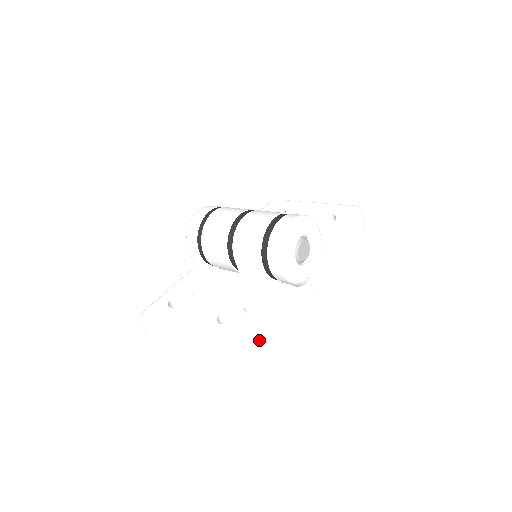
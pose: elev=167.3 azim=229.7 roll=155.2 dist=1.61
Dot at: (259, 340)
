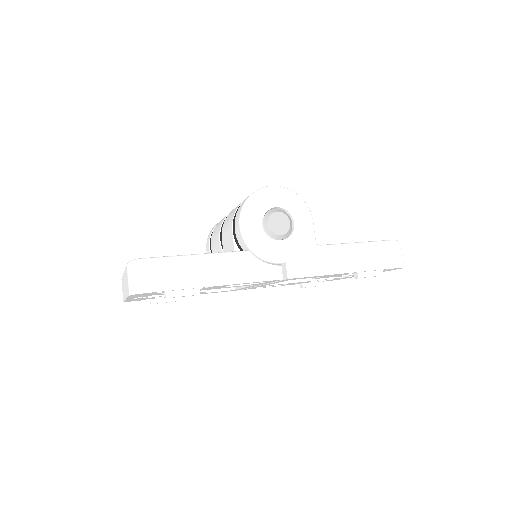
Dot at: (175, 274)
